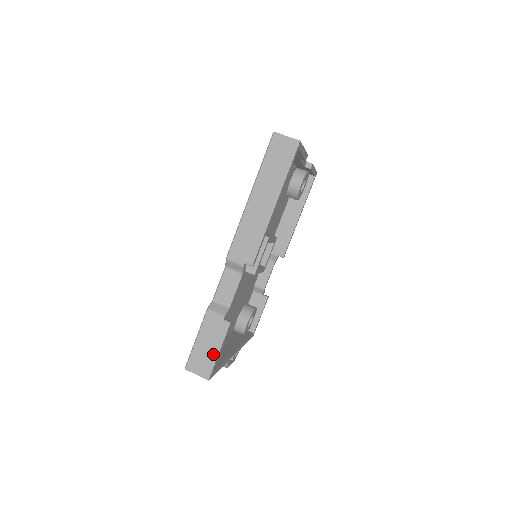
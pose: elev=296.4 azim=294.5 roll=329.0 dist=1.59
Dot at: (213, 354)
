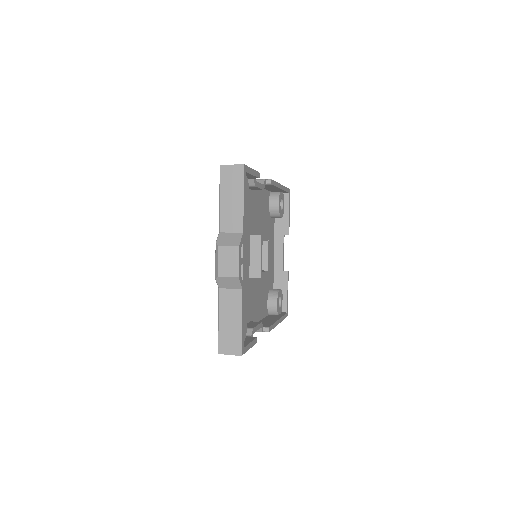
Dot at: occluded
